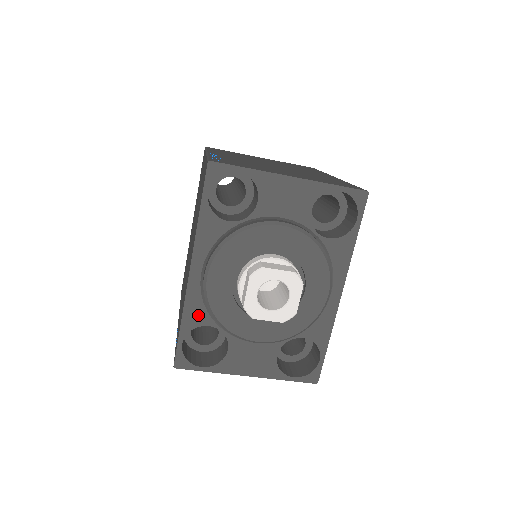
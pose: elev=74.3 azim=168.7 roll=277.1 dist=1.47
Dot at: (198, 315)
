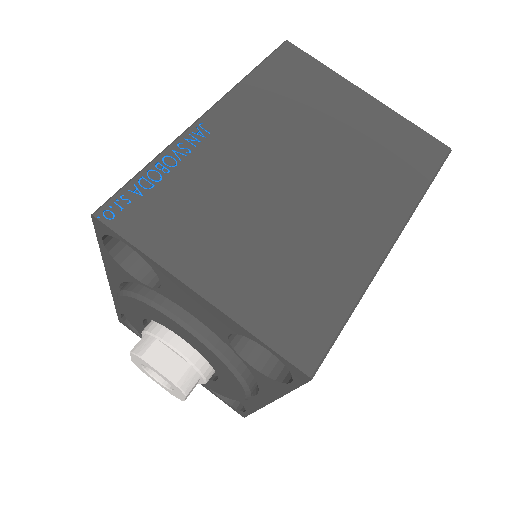
Dot at: occluded
